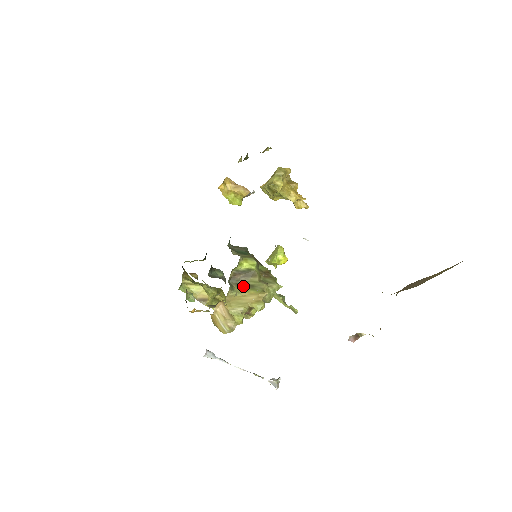
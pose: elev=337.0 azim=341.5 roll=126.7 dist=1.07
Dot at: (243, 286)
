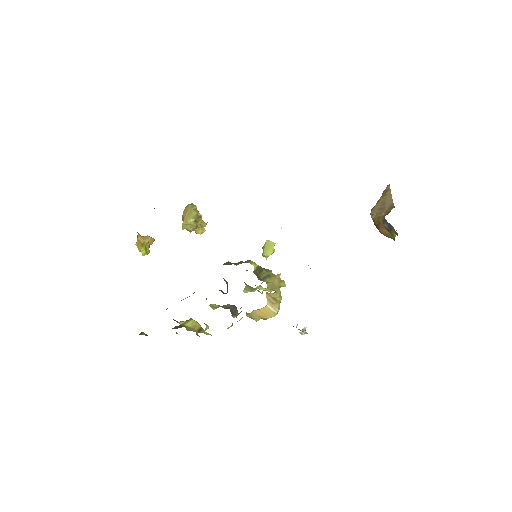
Dot at: (265, 278)
